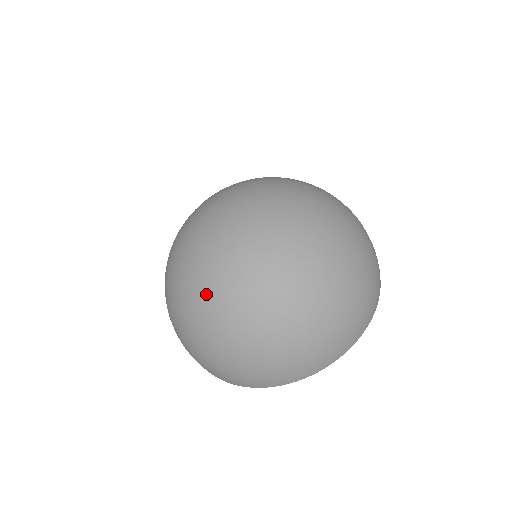
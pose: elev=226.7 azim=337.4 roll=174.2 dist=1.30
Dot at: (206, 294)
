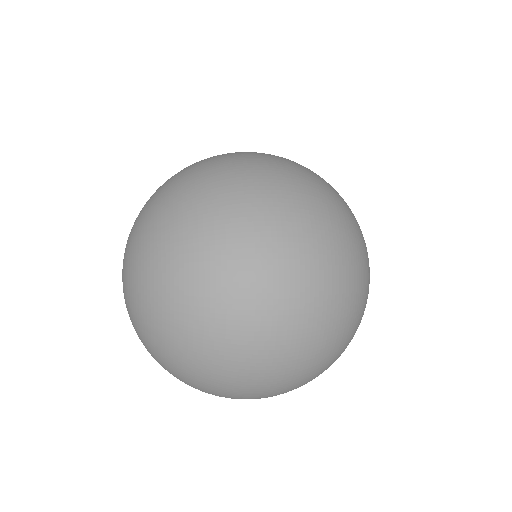
Dot at: (244, 332)
